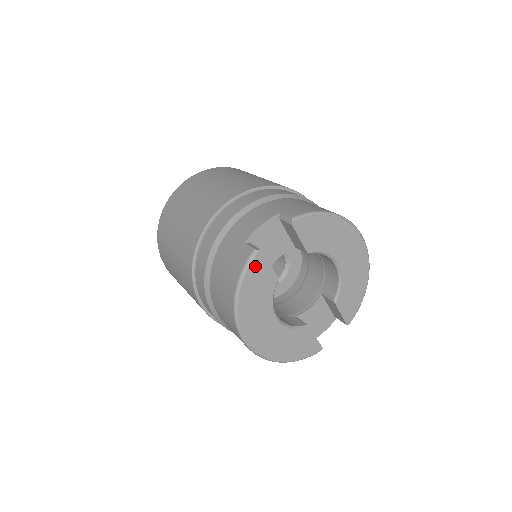
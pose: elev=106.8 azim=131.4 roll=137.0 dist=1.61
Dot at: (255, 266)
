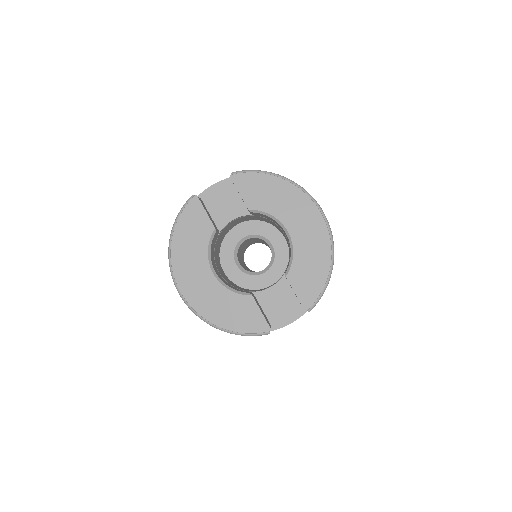
Dot at: (190, 209)
